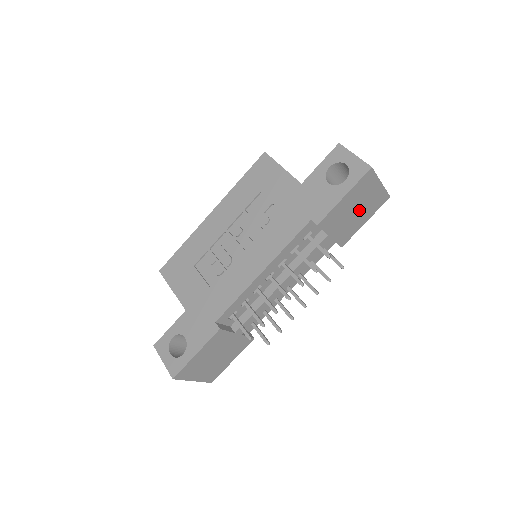
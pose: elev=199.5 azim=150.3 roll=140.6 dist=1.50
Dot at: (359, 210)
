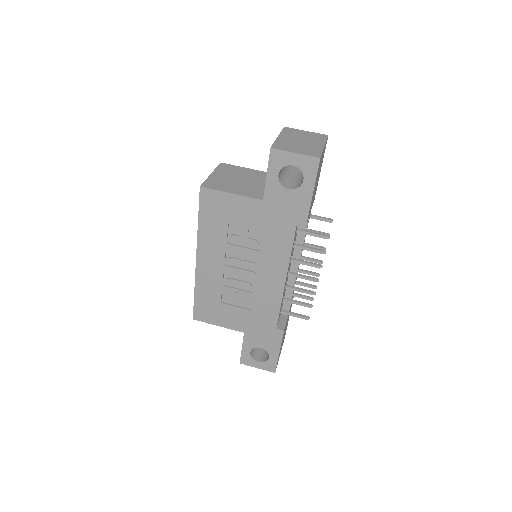
Dot at: (318, 176)
